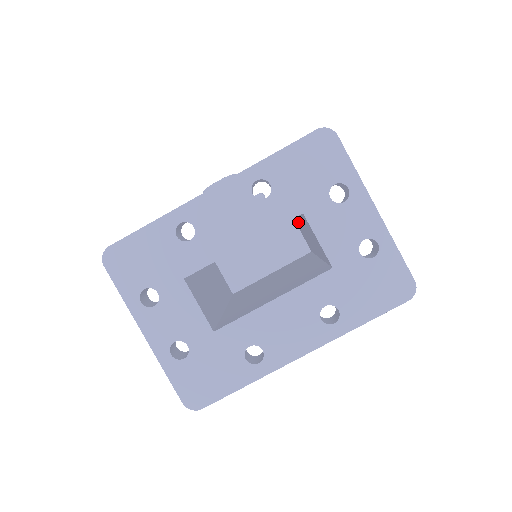
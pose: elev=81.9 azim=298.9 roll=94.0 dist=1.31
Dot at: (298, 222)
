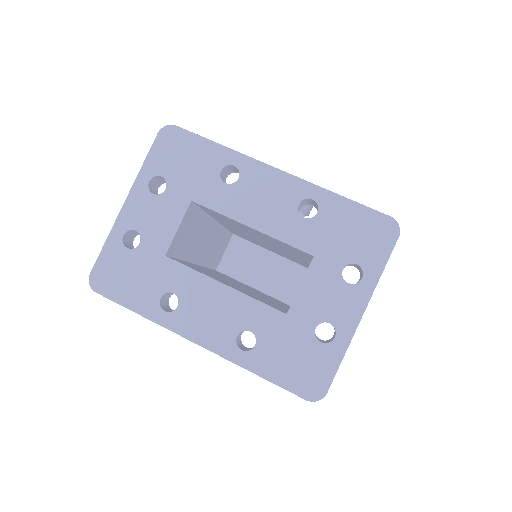
Dot at: occluded
